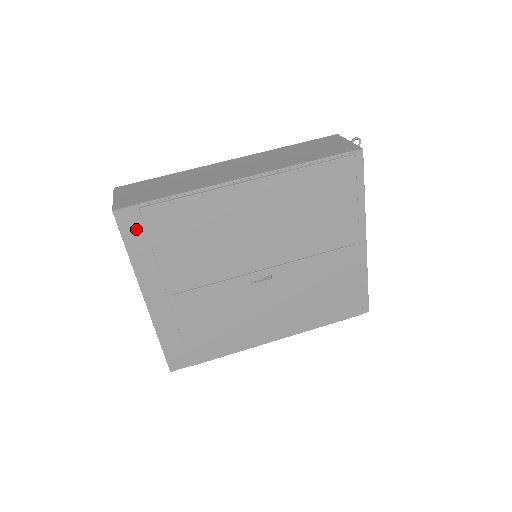
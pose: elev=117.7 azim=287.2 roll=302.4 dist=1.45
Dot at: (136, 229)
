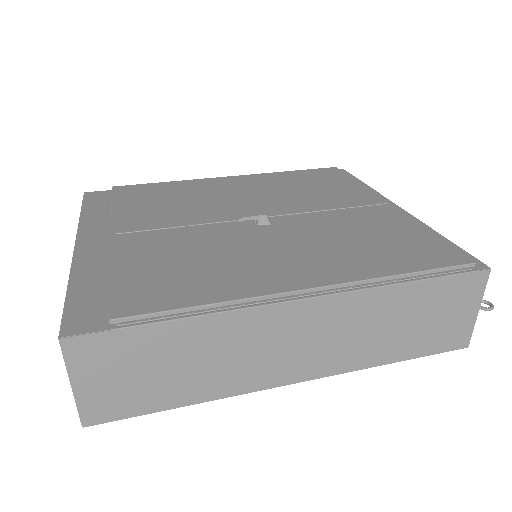
Dot at: (101, 201)
